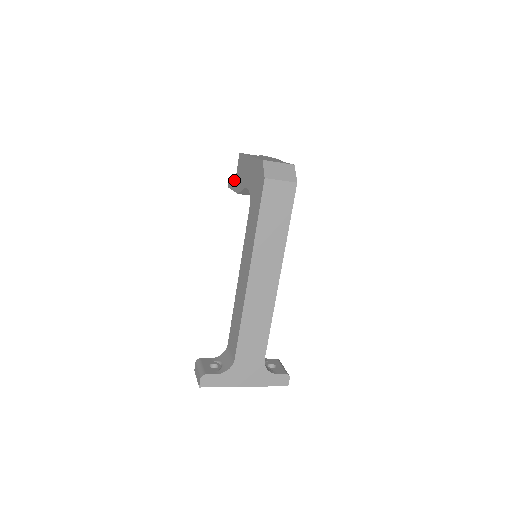
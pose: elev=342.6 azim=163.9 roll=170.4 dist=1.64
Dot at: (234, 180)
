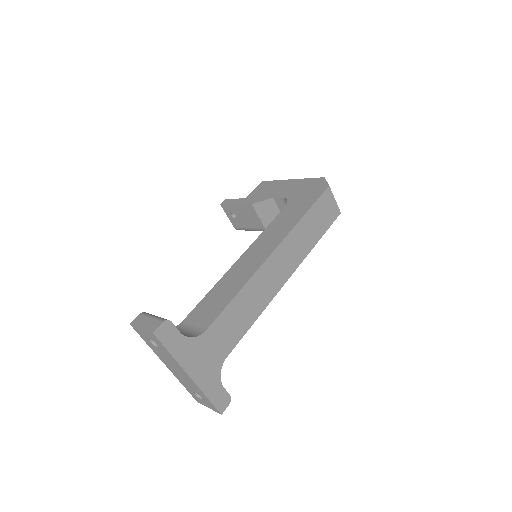
Dot at: occluded
